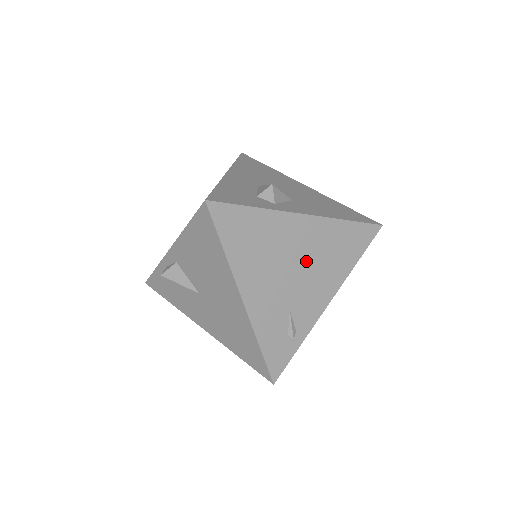
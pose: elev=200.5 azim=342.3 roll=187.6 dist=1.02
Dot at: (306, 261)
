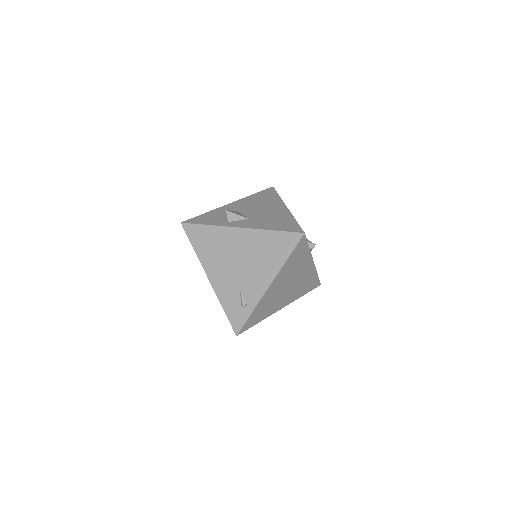
Dot at: (246, 258)
